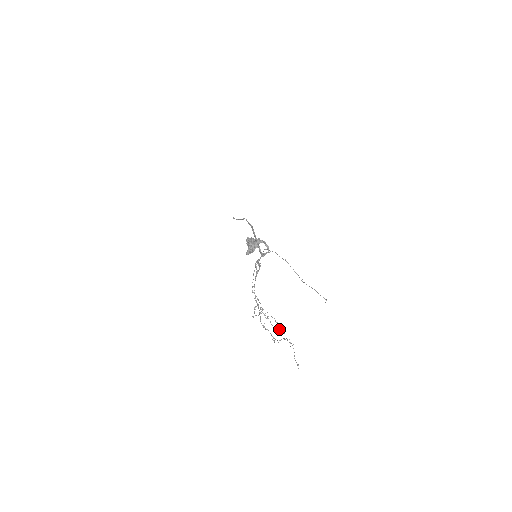
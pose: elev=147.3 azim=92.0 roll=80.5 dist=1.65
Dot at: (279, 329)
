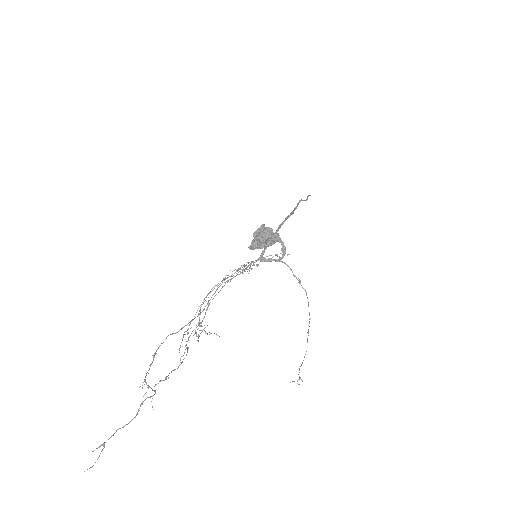
Dot at: occluded
